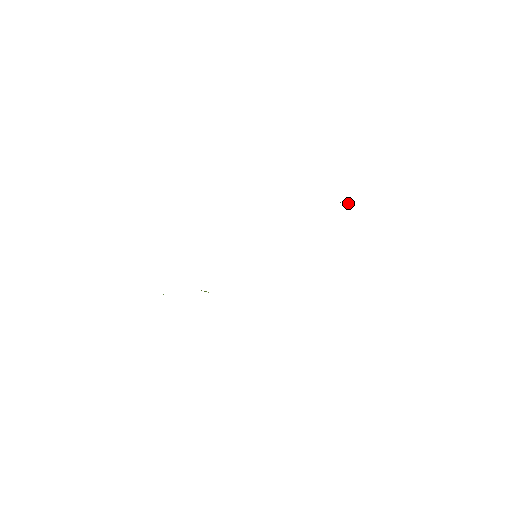
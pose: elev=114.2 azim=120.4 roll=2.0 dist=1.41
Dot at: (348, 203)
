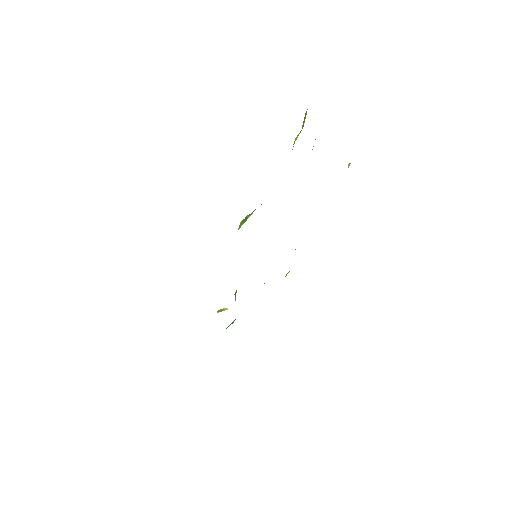
Dot at: occluded
